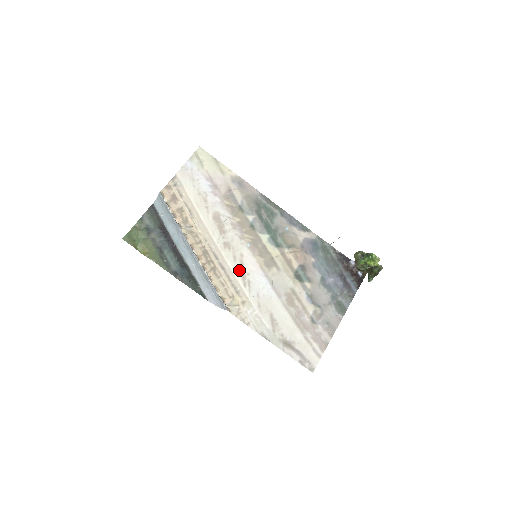
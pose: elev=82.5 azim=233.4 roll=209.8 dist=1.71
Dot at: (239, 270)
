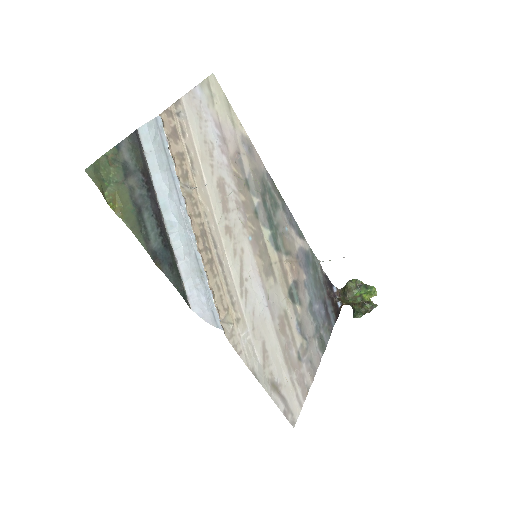
Dot at: (238, 271)
